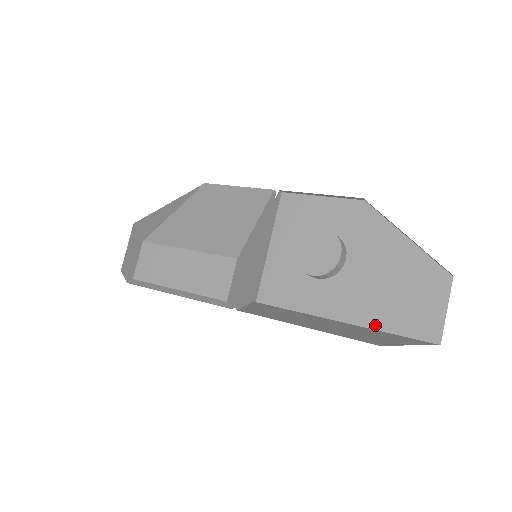
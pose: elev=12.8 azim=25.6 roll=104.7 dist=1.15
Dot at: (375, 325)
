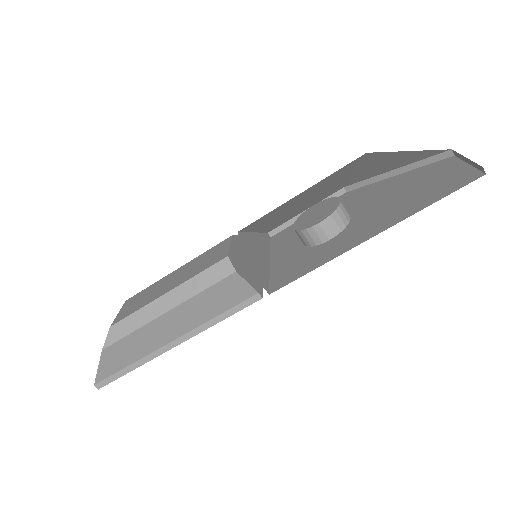
Dot at: (409, 214)
